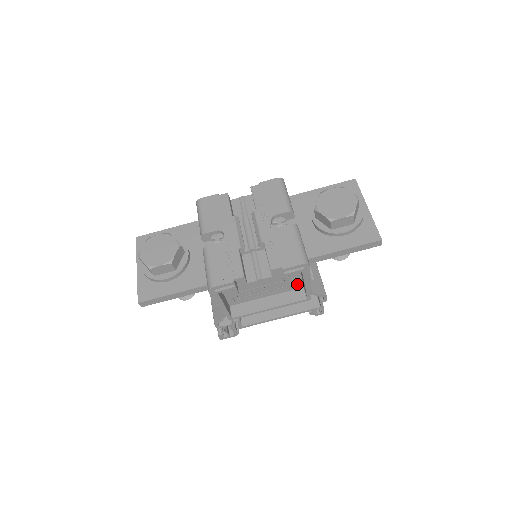
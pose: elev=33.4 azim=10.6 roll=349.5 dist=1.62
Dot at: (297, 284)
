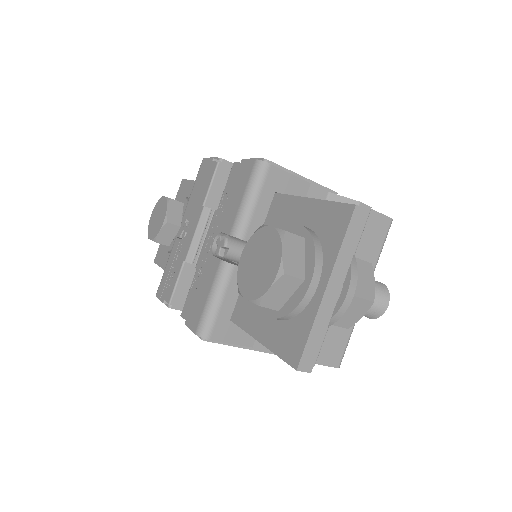
Dot at: occluded
